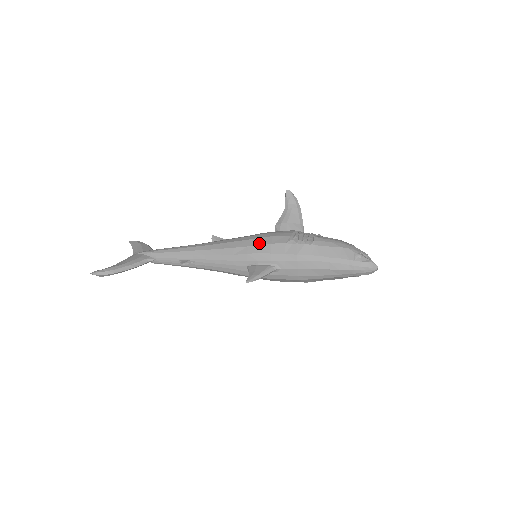
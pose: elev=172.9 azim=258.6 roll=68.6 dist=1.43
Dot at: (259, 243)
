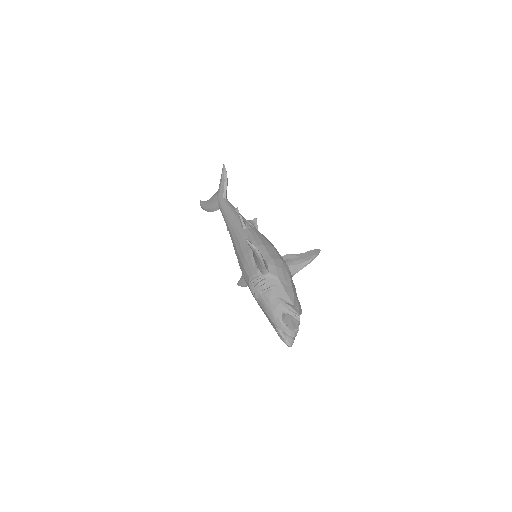
Dot at: (240, 265)
